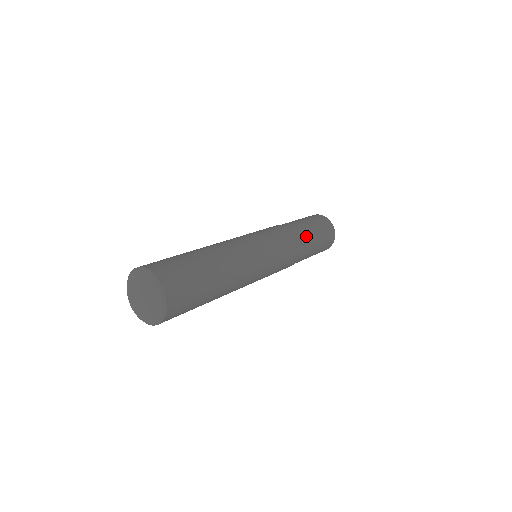
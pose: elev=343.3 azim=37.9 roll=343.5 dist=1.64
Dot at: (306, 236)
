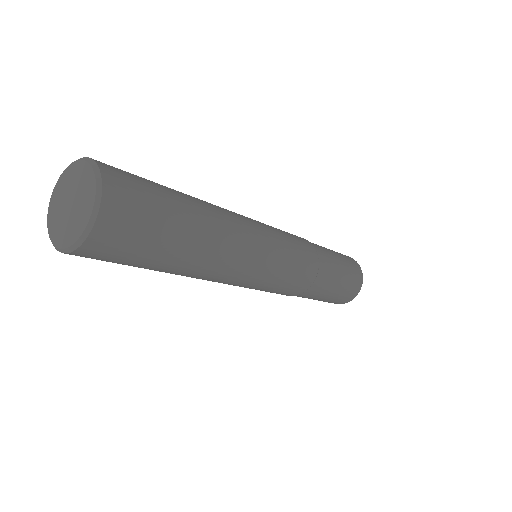
Dot at: (327, 257)
